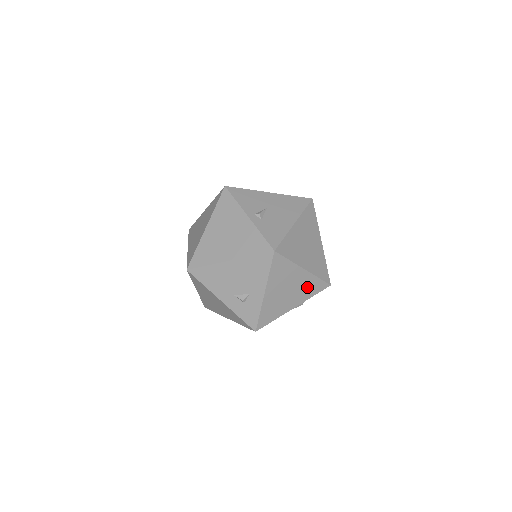
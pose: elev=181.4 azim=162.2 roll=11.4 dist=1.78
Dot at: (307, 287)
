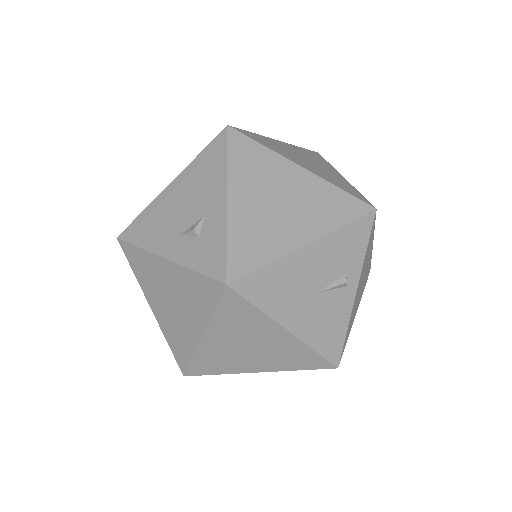
Dot at: (321, 203)
